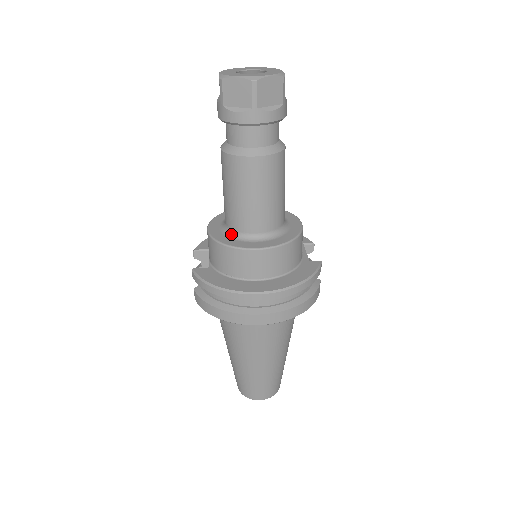
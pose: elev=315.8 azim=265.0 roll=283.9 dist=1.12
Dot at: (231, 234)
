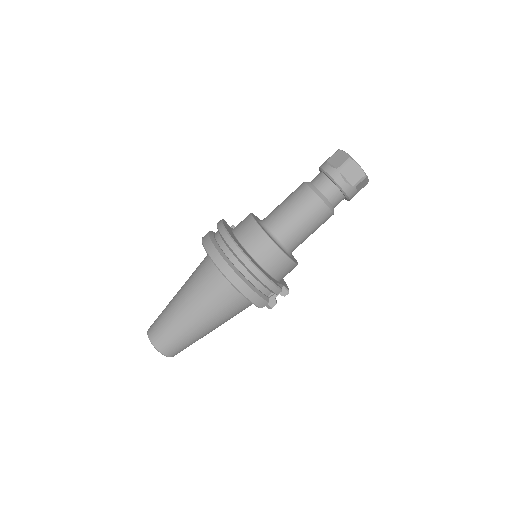
Dot at: (261, 221)
